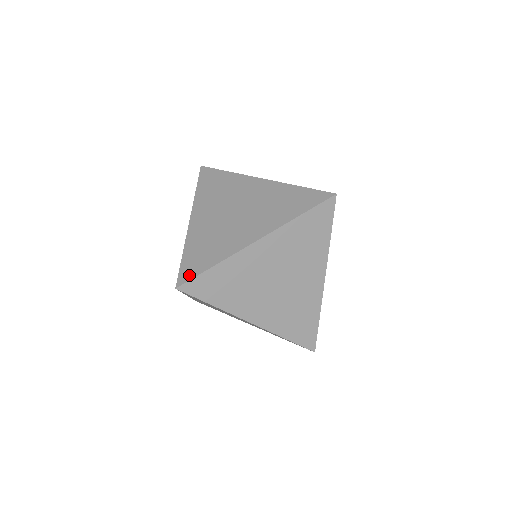
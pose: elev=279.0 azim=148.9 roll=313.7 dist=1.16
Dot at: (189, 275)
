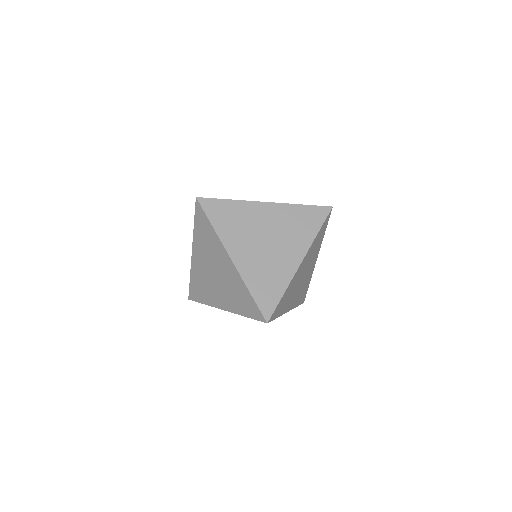
Dot at: (209, 198)
